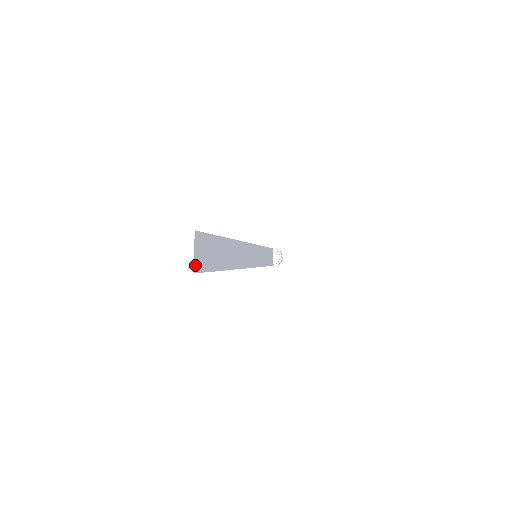
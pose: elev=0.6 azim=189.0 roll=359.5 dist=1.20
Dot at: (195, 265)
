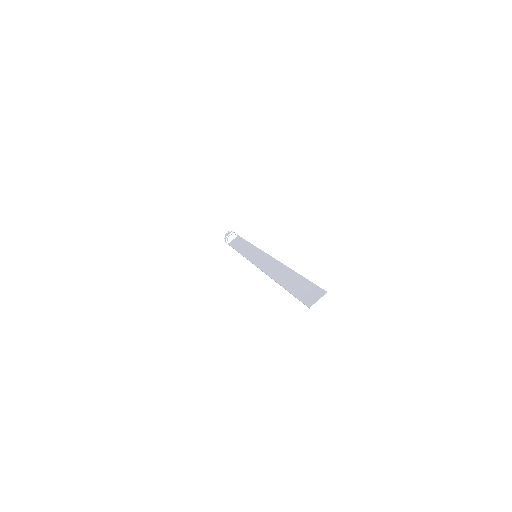
Dot at: (313, 305)
